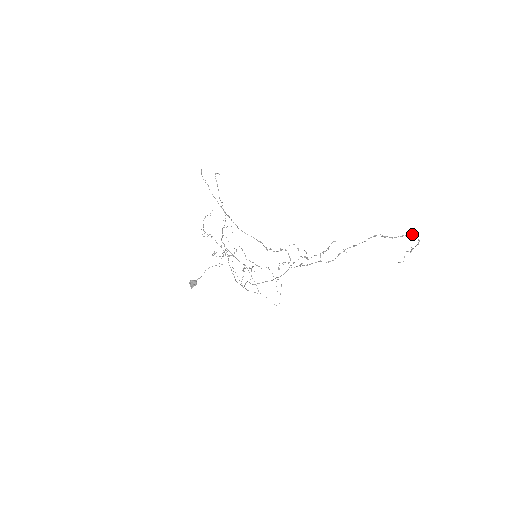
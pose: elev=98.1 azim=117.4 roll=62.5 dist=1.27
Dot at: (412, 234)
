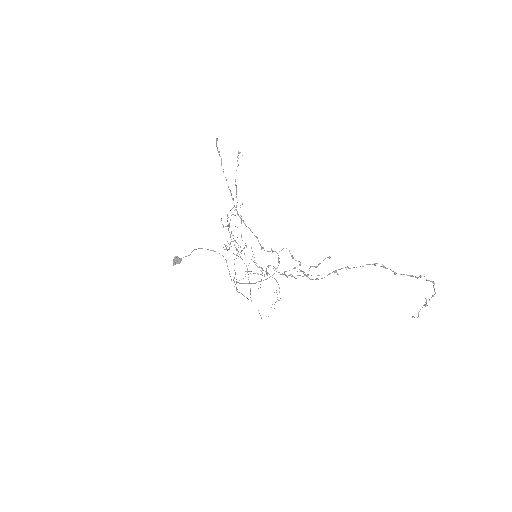
Dot at: (426, 279)
